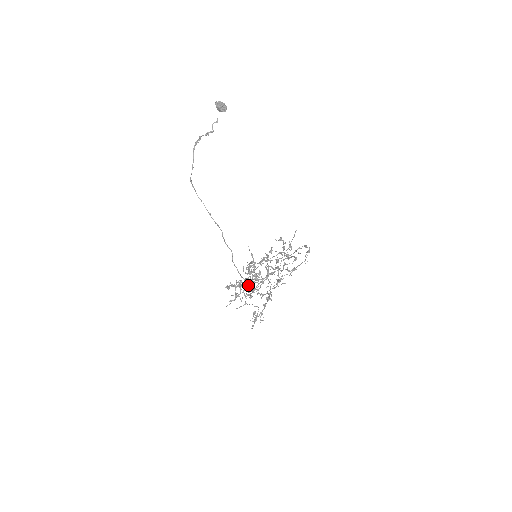
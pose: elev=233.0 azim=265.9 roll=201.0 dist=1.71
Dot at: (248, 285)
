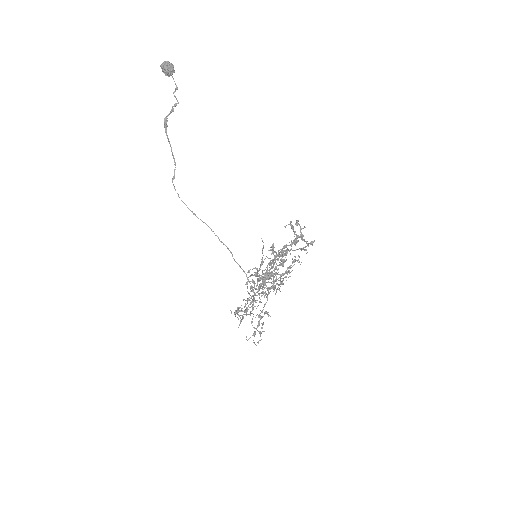
Dot at: occluded
